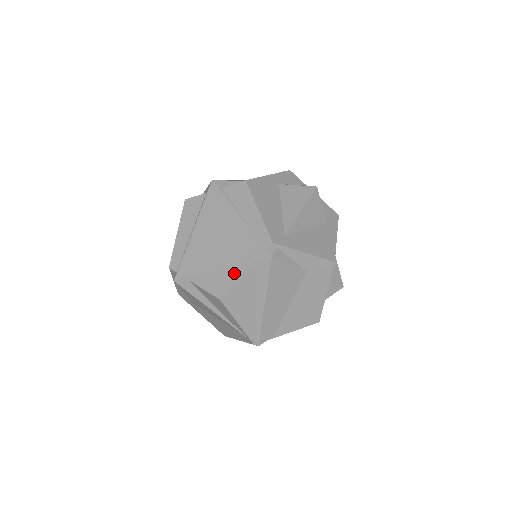
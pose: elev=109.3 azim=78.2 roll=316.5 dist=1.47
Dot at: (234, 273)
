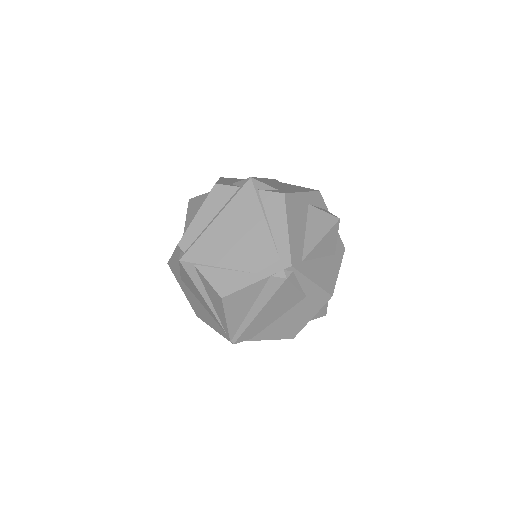
Dot at: (244, 279)
